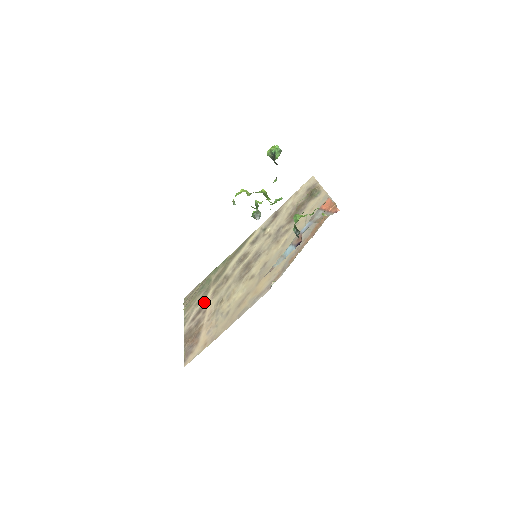
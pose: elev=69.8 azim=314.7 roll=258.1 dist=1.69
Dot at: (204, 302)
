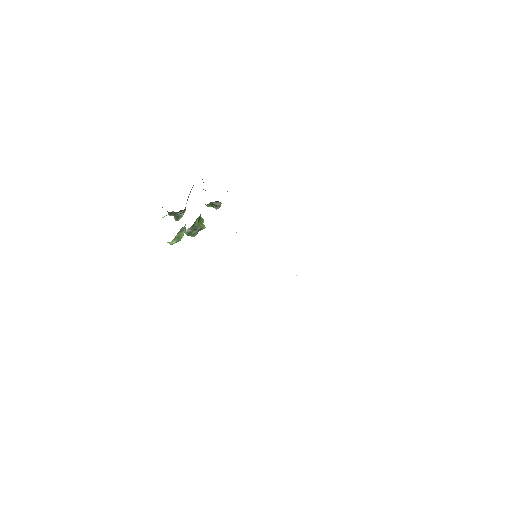
Dot at: occluded
